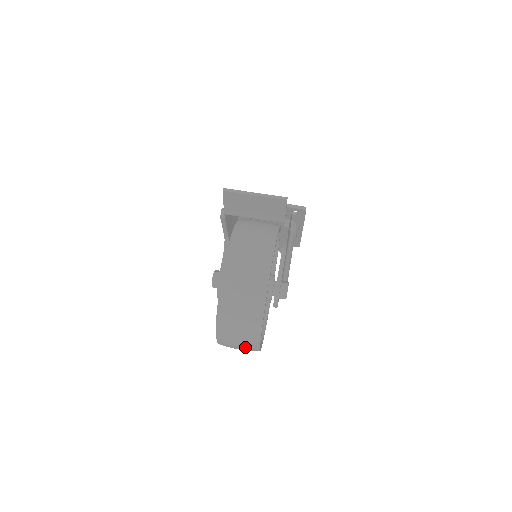
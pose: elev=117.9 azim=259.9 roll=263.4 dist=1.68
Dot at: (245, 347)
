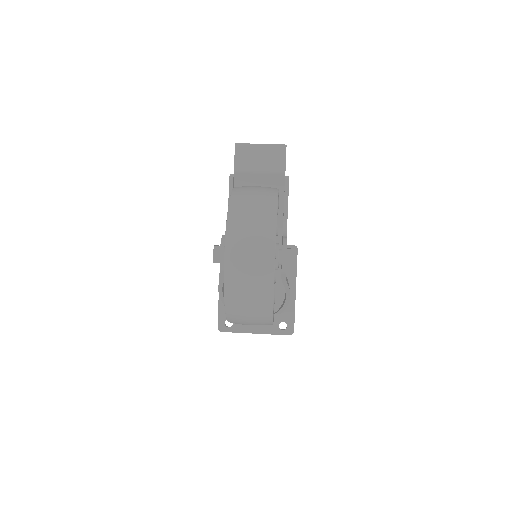
Dot at: (258, 249)
